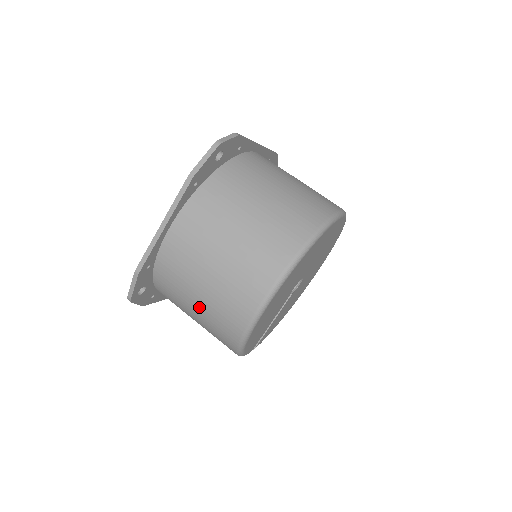
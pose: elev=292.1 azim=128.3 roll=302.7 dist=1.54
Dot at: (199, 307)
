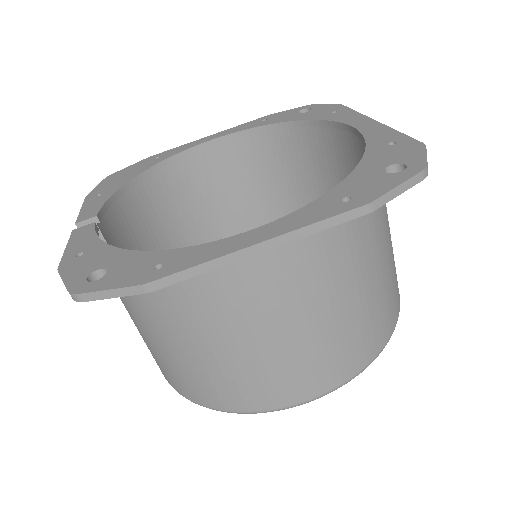
Dot at: (194, 353)
